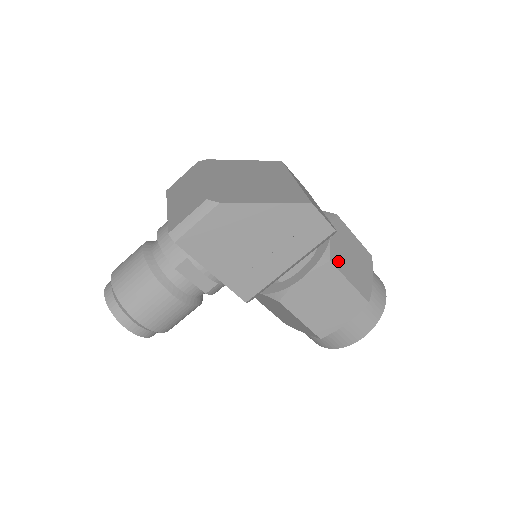
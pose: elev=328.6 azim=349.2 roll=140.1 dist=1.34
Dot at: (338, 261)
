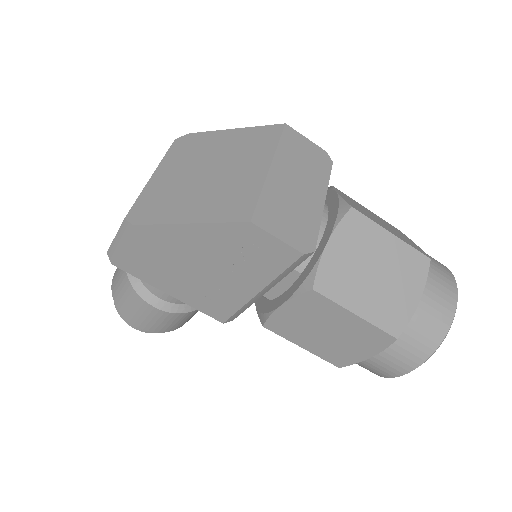
Dot at: (333, 285)
